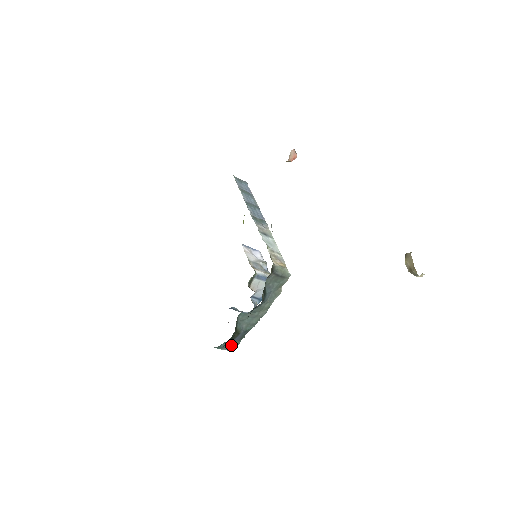
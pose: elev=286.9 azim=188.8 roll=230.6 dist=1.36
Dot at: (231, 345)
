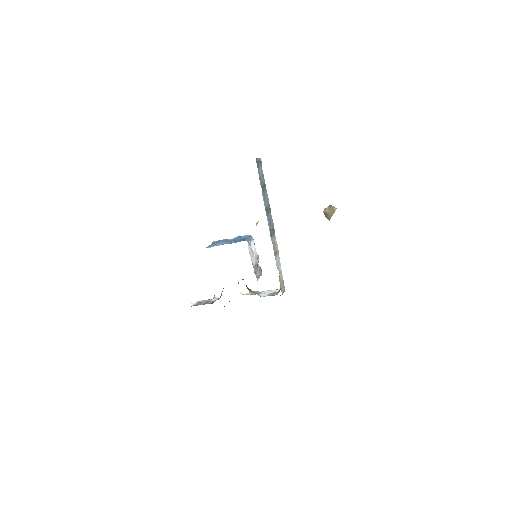
Dot at: occluded
